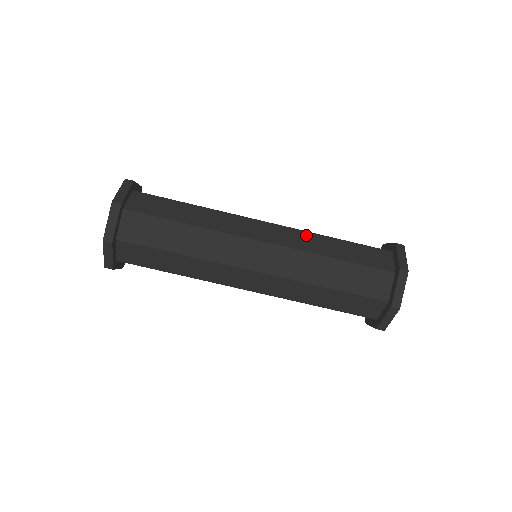
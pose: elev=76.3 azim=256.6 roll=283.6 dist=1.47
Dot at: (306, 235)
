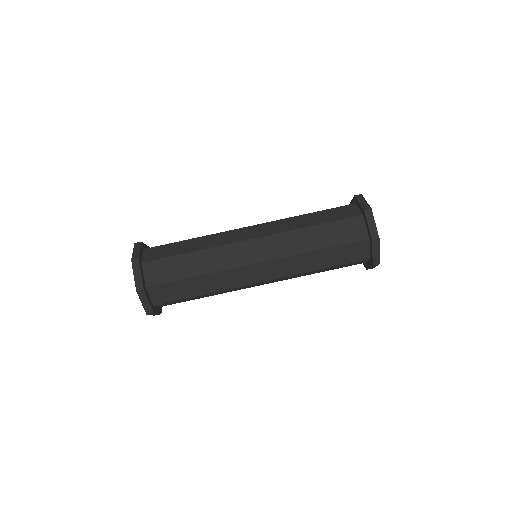
Dot at: (284, 221)
